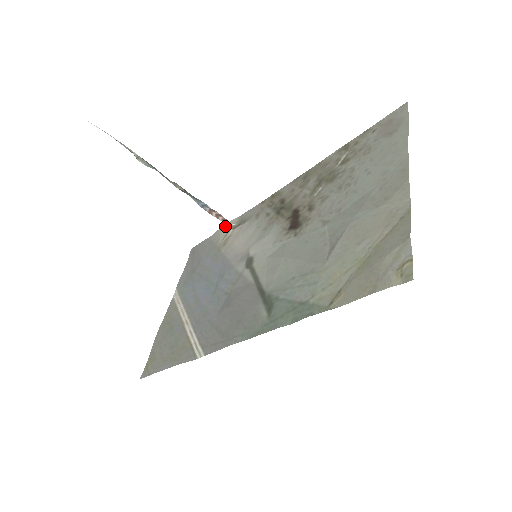
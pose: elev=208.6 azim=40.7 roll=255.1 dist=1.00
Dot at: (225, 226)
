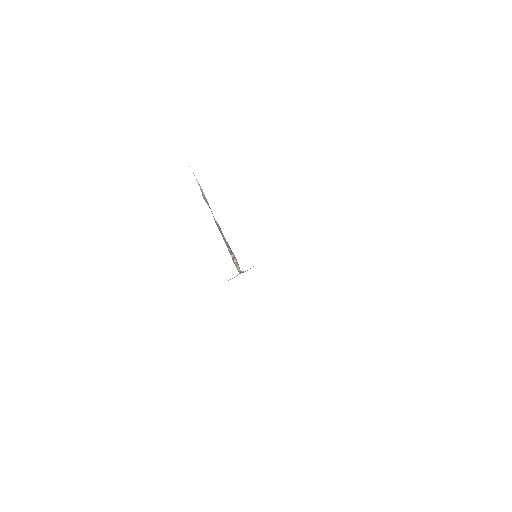
Dot at: occluded
